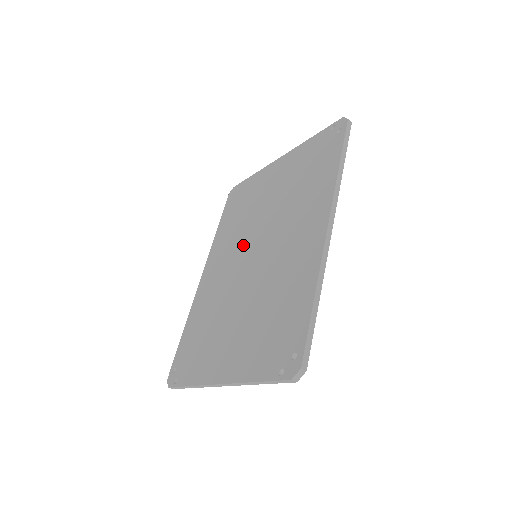
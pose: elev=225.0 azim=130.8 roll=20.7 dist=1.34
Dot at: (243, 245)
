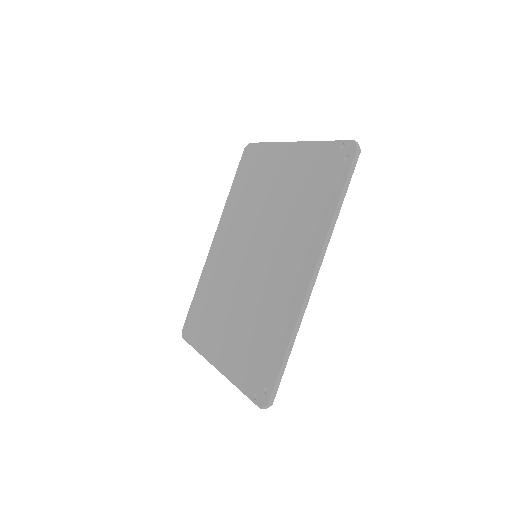
Dot at: (247, 235)
